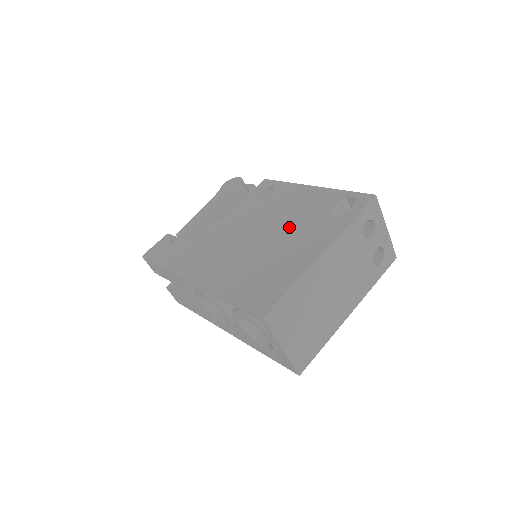
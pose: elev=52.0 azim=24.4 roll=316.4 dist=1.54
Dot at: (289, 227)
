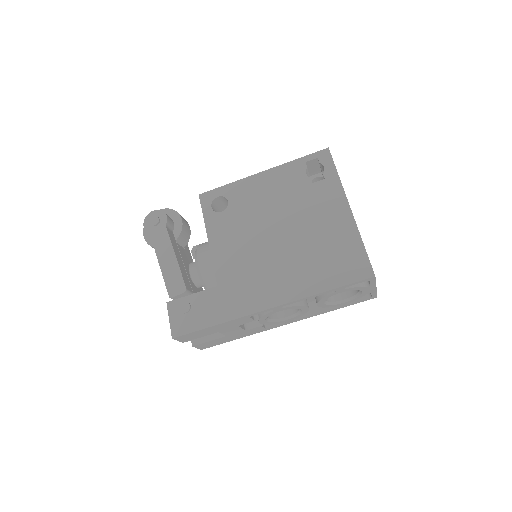
Dot at: (293, 212)
